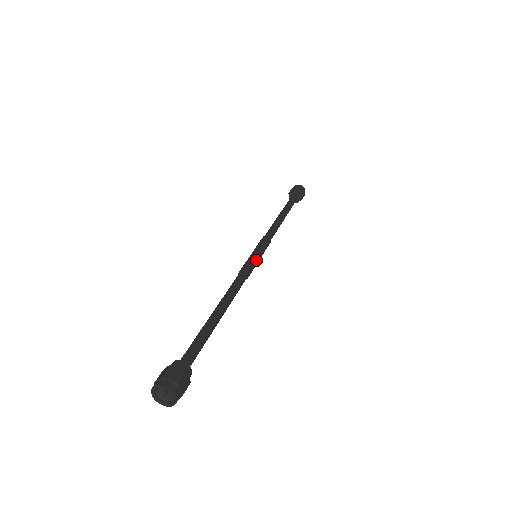
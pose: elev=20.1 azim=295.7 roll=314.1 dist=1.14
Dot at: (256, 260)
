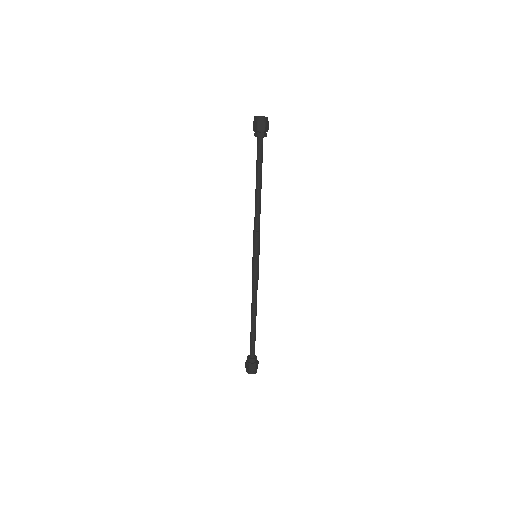
Dot at: occluded
